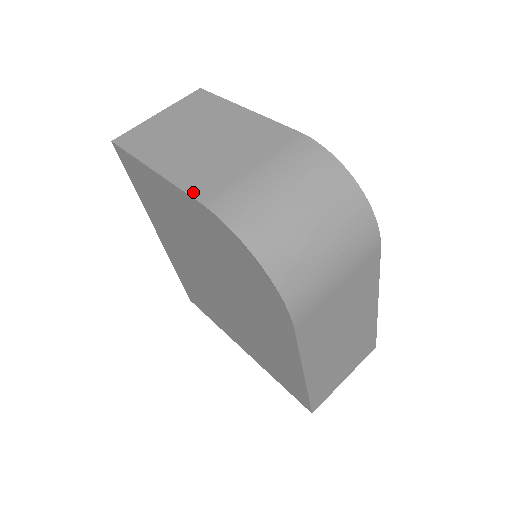
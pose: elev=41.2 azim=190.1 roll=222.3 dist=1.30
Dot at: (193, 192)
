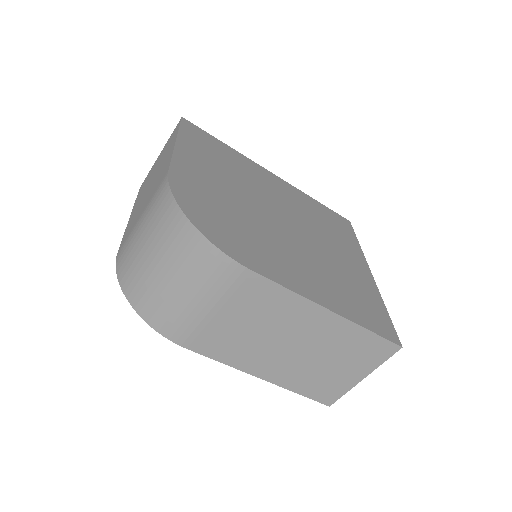
Dot at: (122, 242)
